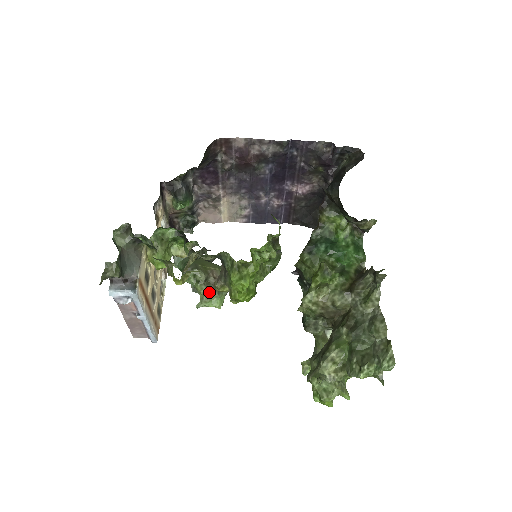
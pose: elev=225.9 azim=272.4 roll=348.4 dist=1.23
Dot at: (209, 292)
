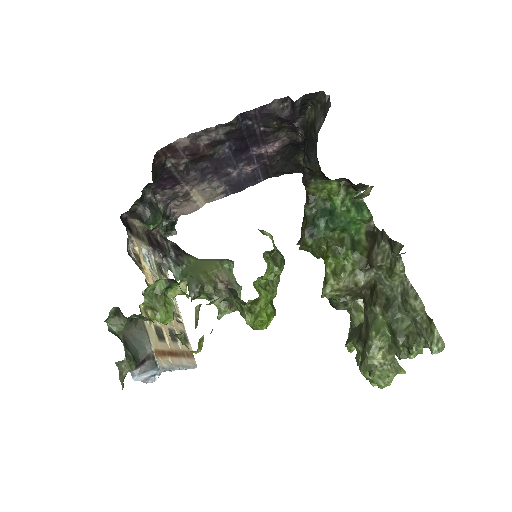
Dot at: (224, 301)
